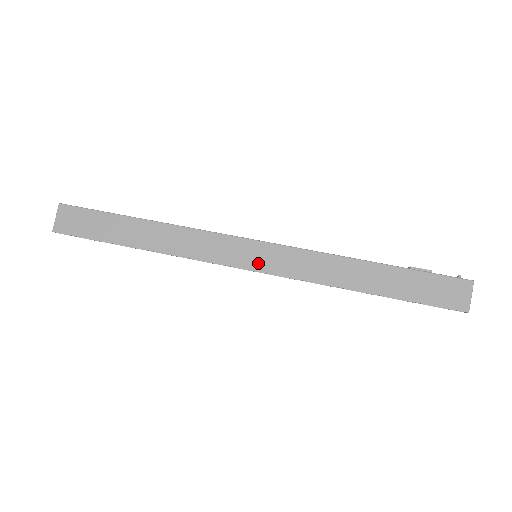
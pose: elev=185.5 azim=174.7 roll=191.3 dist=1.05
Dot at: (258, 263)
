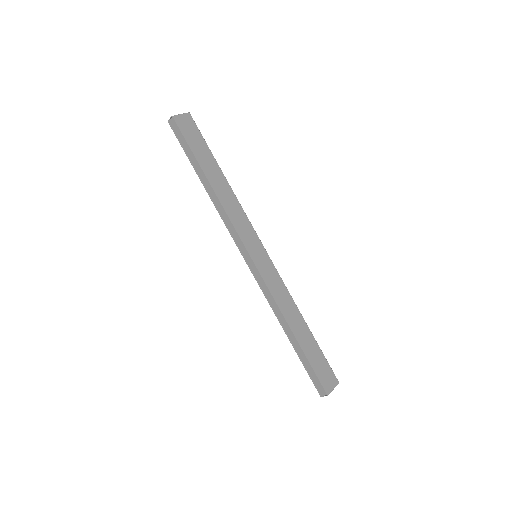
Dot at: (257, 259)
